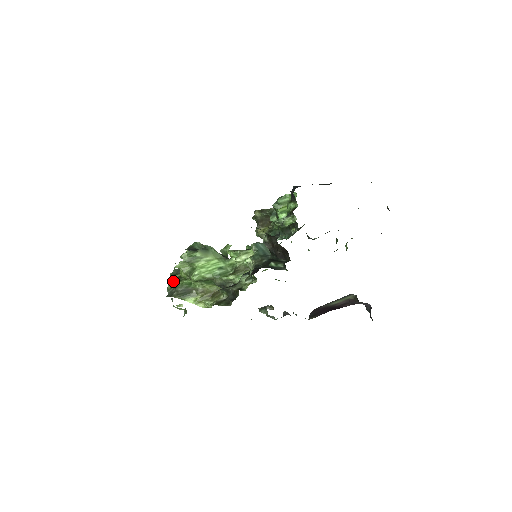
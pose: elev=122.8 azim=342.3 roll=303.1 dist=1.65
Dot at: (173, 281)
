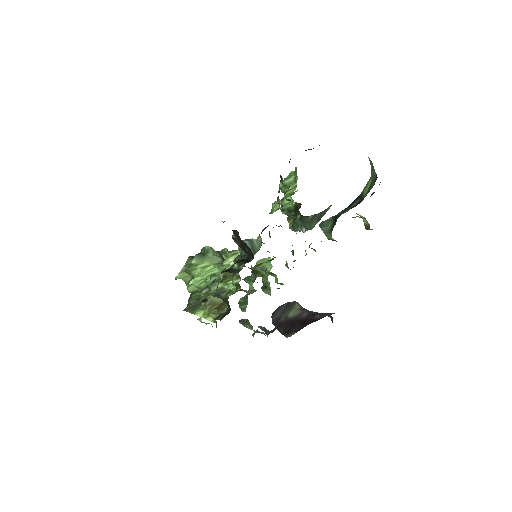
Dot at: (192, 293)
